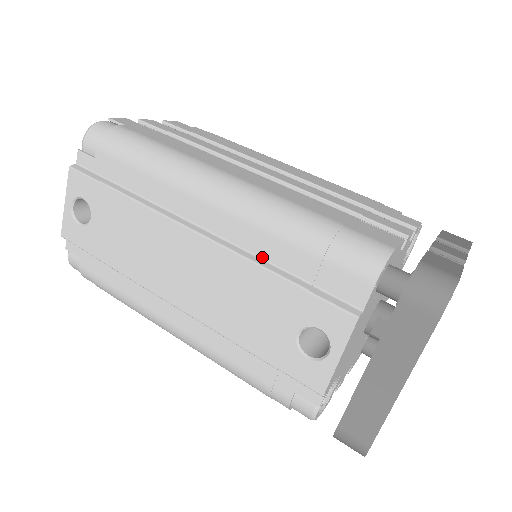
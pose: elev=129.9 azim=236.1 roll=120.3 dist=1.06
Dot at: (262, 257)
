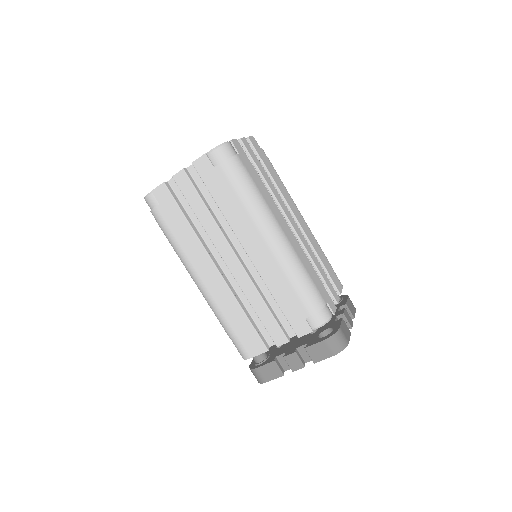
Dot at: occluded
